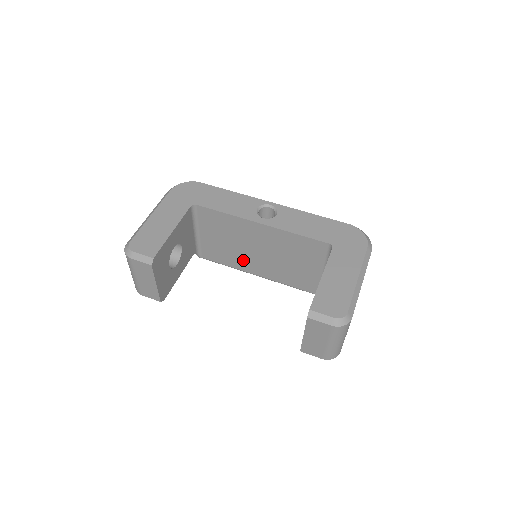
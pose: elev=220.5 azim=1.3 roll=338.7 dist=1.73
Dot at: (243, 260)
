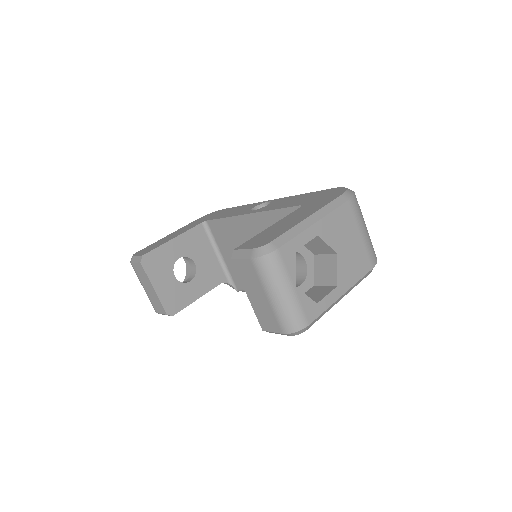
Dot at: occluded
